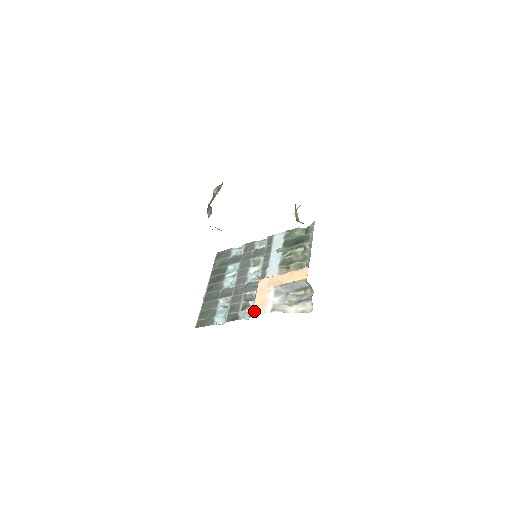
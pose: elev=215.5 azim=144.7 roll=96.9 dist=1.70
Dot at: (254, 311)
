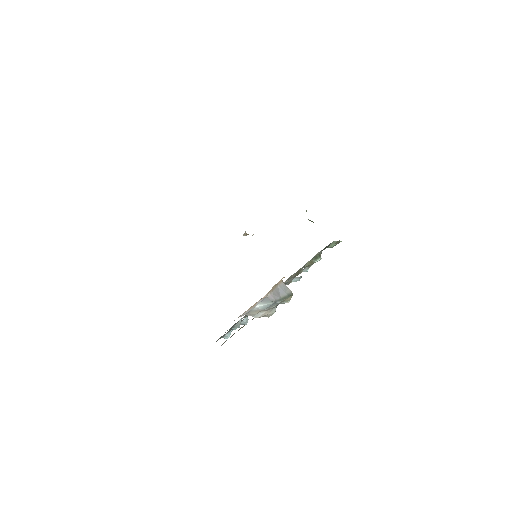
Dot at: occluded
